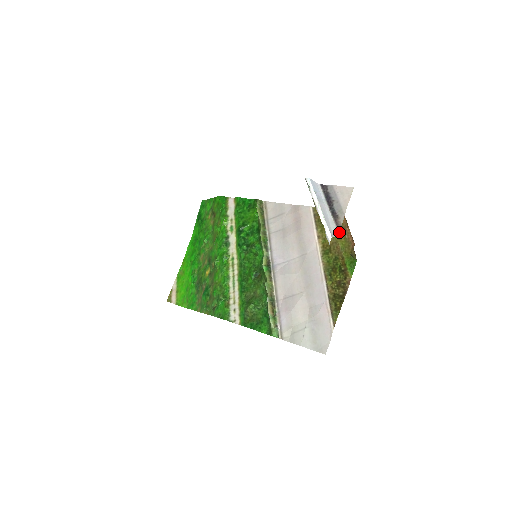
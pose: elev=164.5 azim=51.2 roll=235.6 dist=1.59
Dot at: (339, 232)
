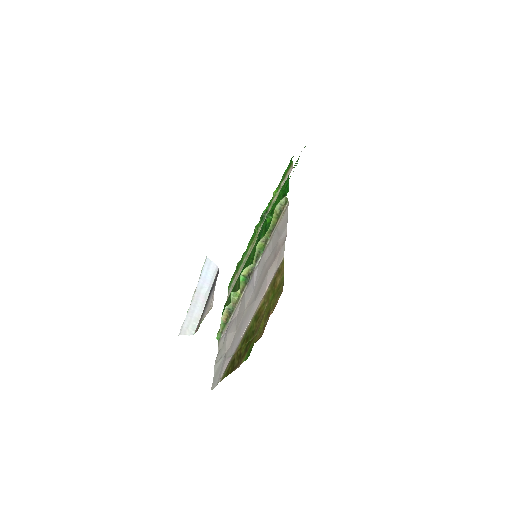
Dot at: (267, 312)
